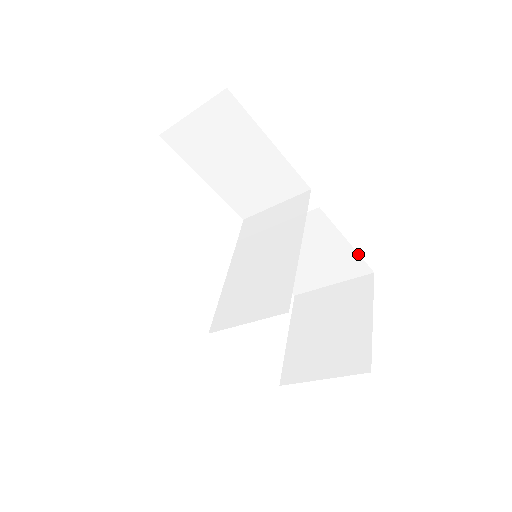
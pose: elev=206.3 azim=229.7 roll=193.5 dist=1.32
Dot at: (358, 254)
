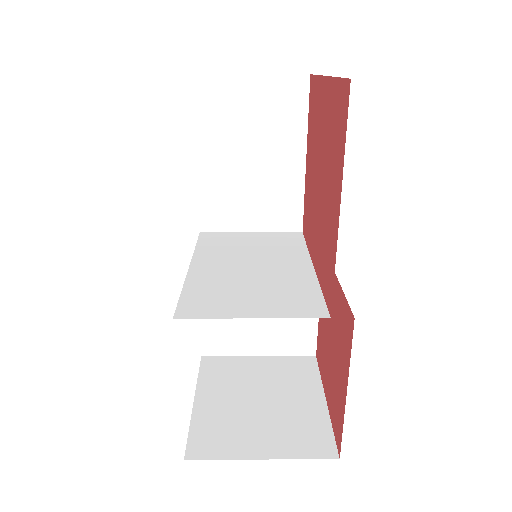
Dot at: (317, 324)
